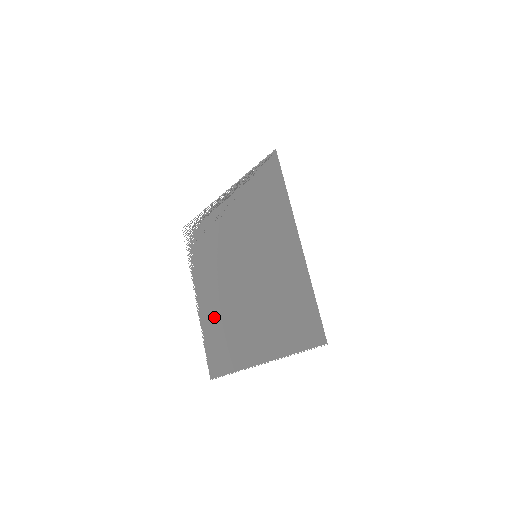
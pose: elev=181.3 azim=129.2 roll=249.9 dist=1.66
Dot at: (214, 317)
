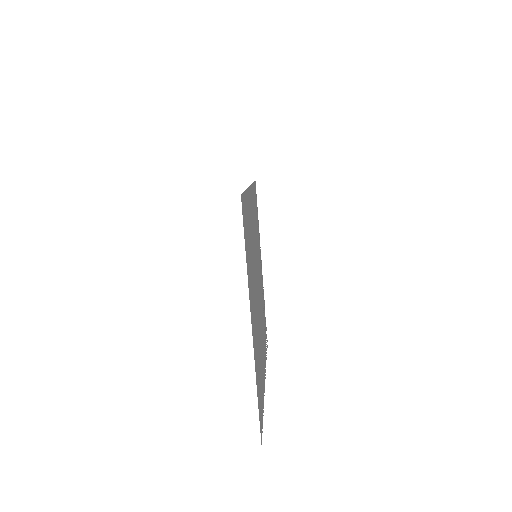
Dot at: (261, 369)
